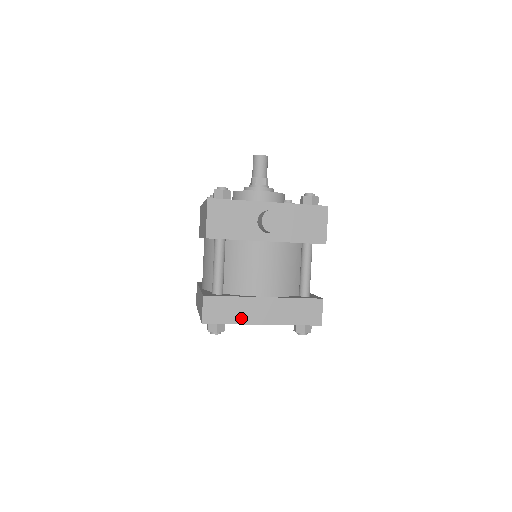
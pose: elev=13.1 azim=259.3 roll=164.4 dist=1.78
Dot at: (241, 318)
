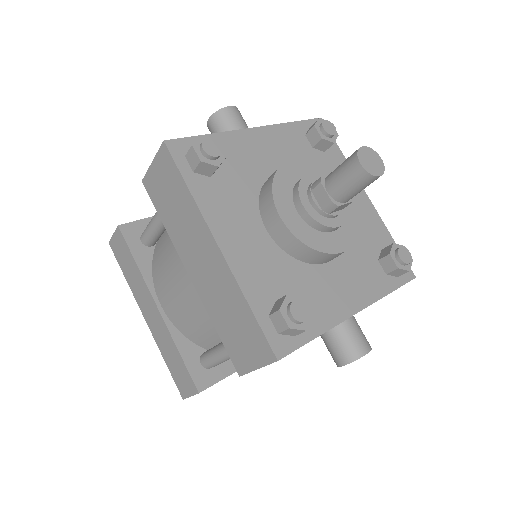
Dot at: occluded
